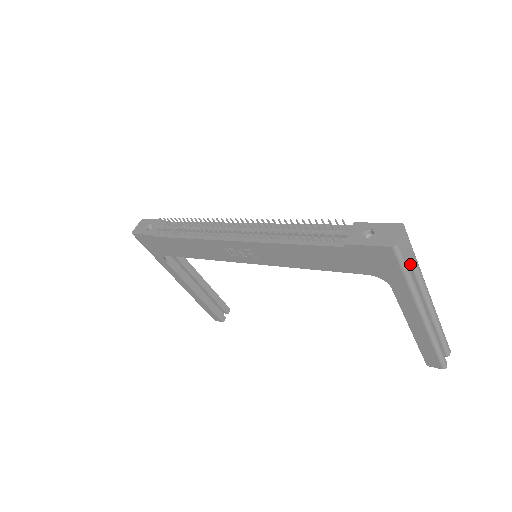
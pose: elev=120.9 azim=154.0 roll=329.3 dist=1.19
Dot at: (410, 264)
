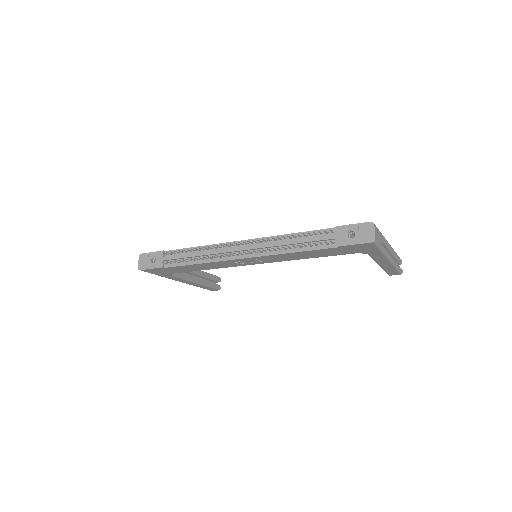
Dot at: (381, 241)
